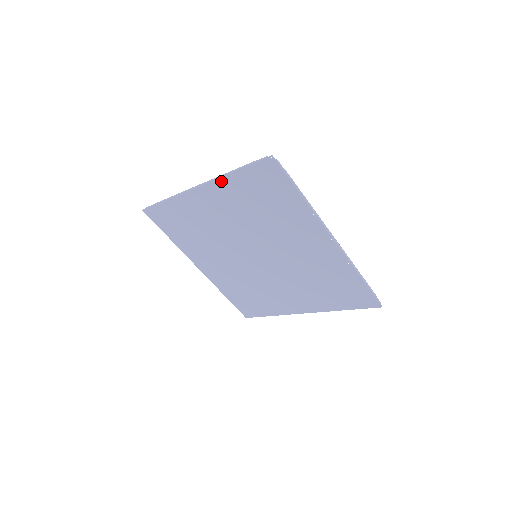
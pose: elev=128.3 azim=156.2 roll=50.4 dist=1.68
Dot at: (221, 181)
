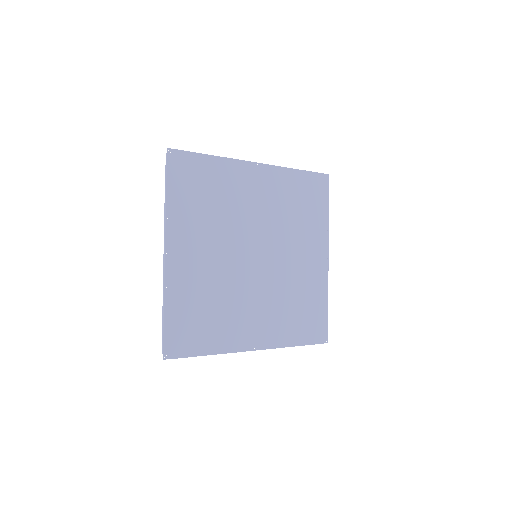
Dot at: (282, 170)
